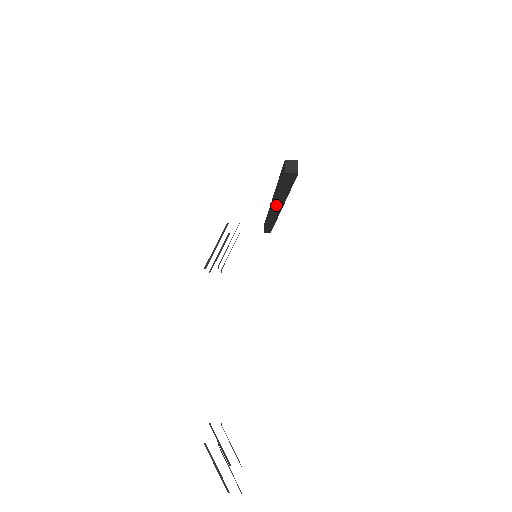
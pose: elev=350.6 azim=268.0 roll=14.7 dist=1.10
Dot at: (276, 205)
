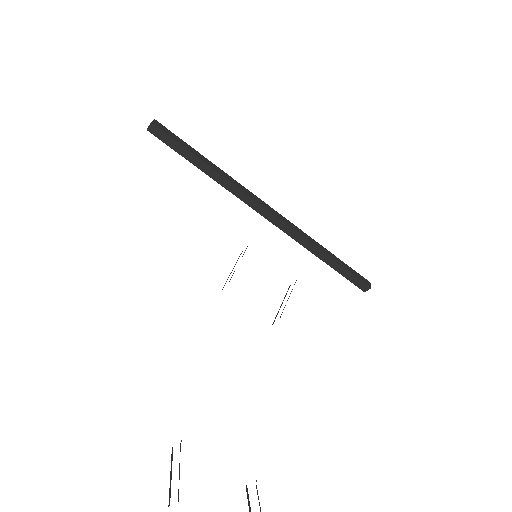
Dot at: (238, 195)
